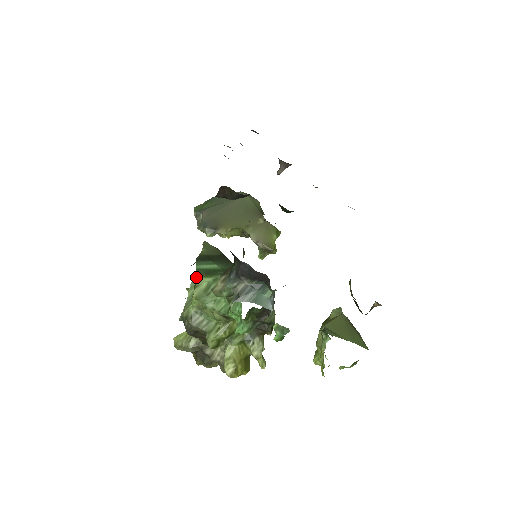
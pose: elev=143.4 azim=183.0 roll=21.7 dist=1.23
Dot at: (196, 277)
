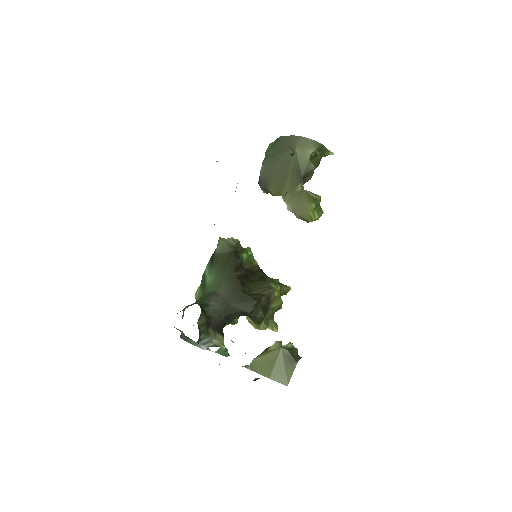
Dot at: occluded
